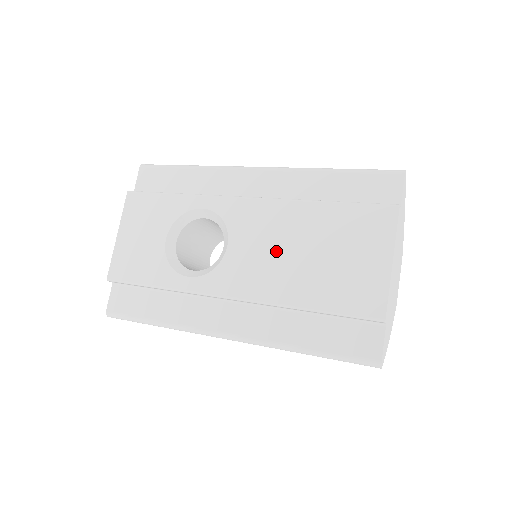
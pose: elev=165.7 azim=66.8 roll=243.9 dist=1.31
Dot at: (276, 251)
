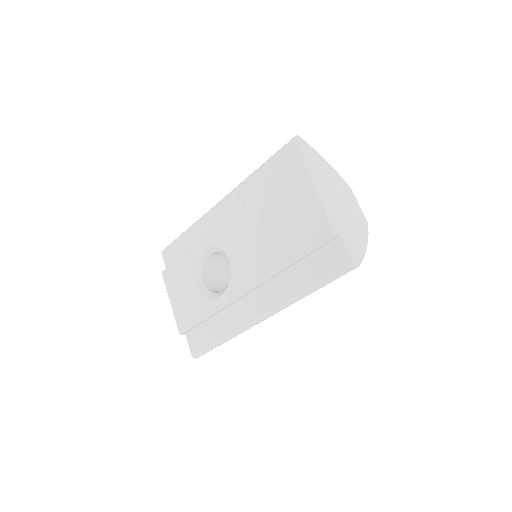
Dot at: (254, 242)
